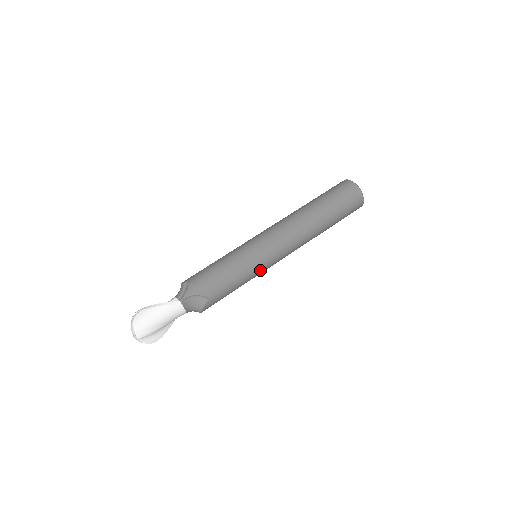
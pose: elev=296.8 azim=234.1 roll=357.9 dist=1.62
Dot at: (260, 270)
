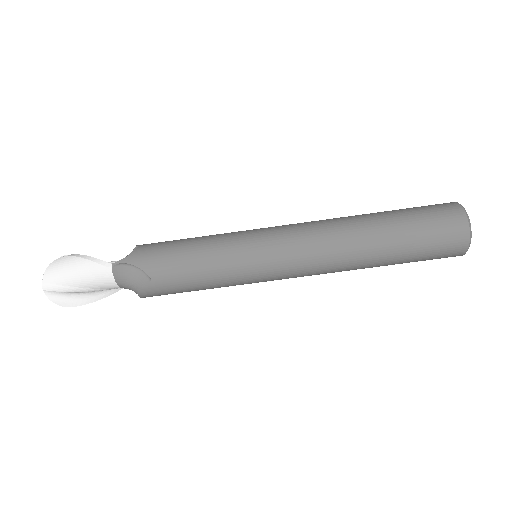
Dot at: (247, 275)
